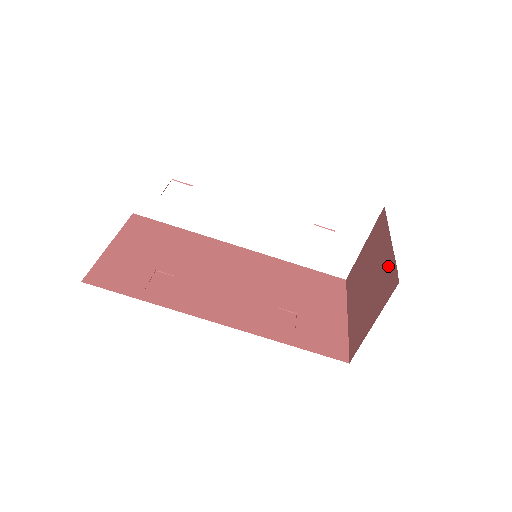
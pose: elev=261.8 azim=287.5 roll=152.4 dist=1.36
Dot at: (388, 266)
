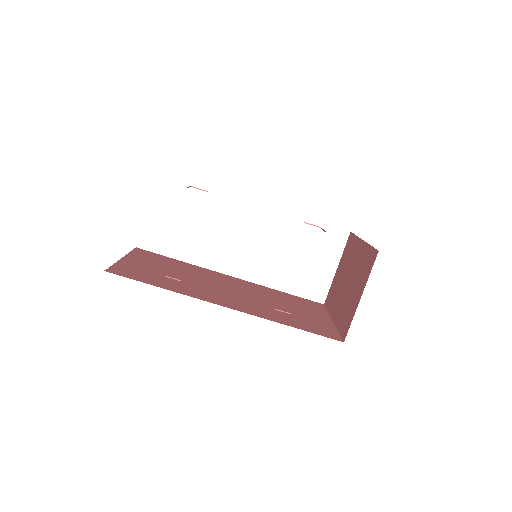
Dot at: (365, 254)
